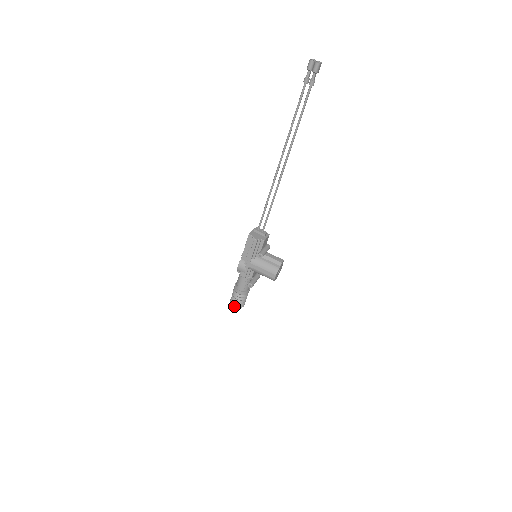
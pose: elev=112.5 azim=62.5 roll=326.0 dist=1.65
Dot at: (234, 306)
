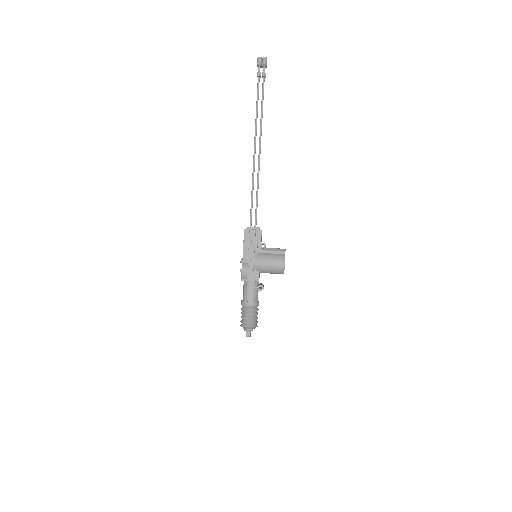
Dot at: (248, 326)
